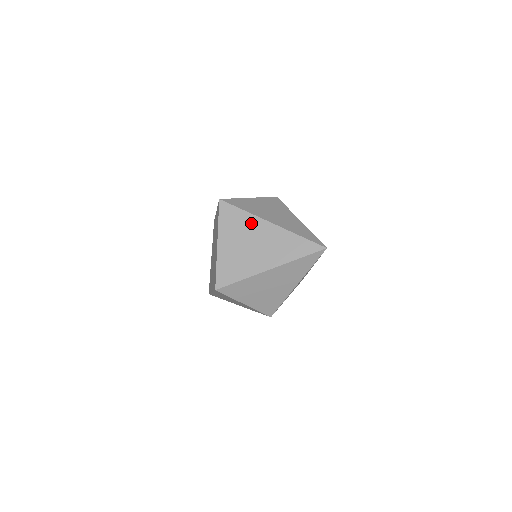
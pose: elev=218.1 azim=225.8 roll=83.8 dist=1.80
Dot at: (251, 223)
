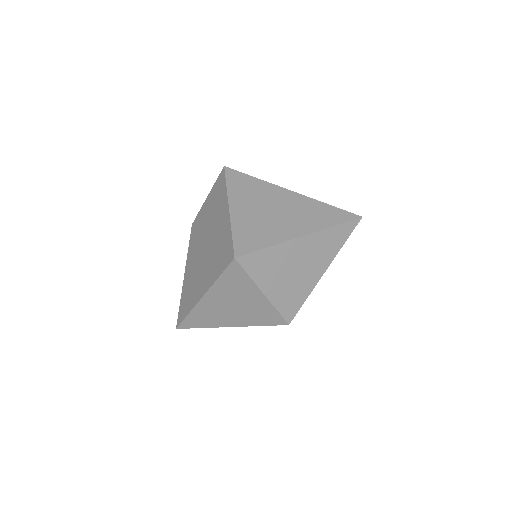
Dot at: (268, 190)
